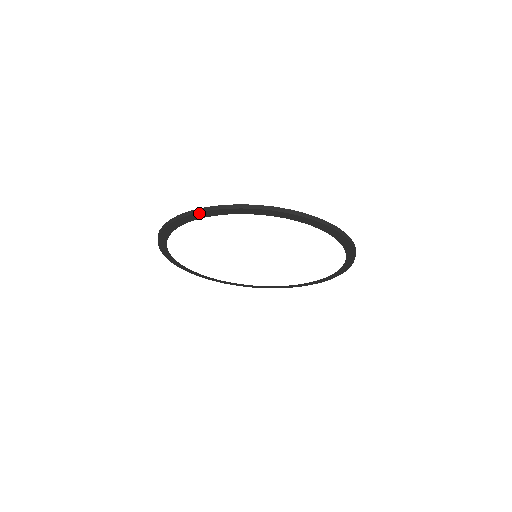
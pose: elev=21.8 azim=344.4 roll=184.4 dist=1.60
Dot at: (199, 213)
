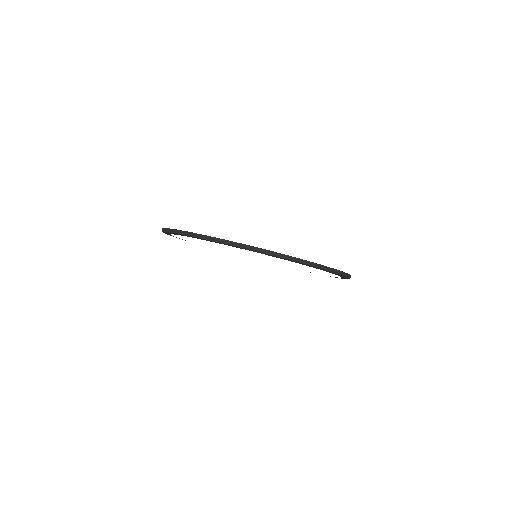
Dot at: (190, 236)
